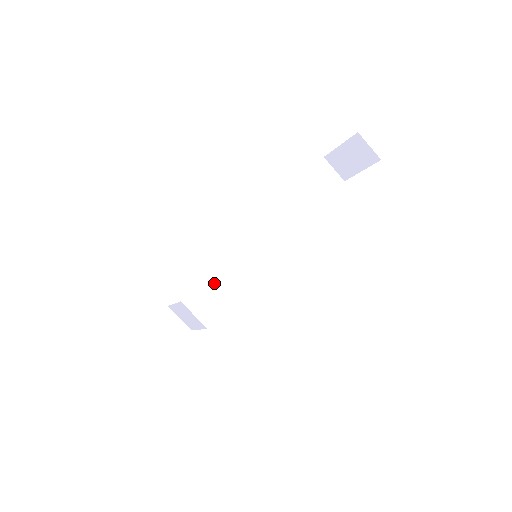
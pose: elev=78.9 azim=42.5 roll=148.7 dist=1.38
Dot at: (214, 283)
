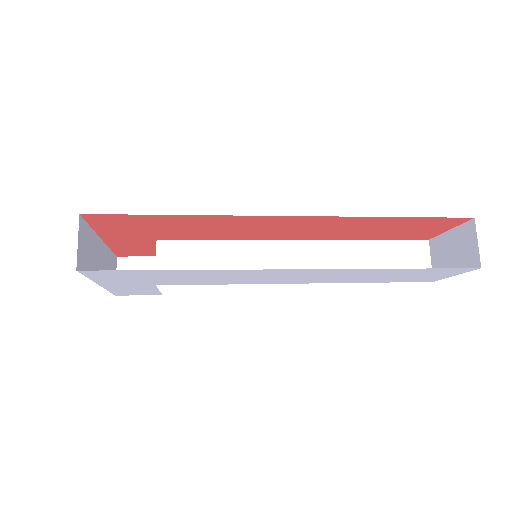
Dot at: (201, 253)
